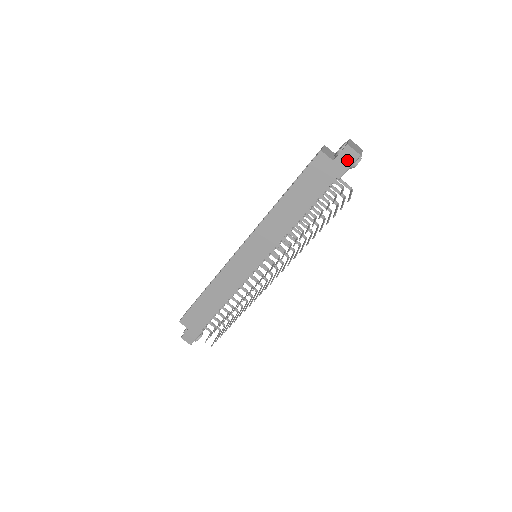
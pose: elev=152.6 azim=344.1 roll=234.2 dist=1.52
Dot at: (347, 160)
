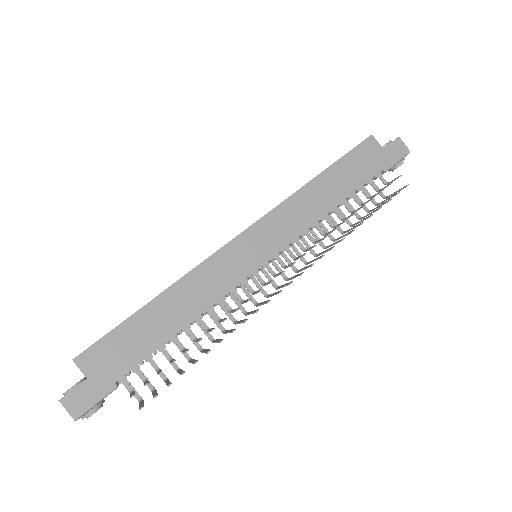
Dot at: (397, 152)
